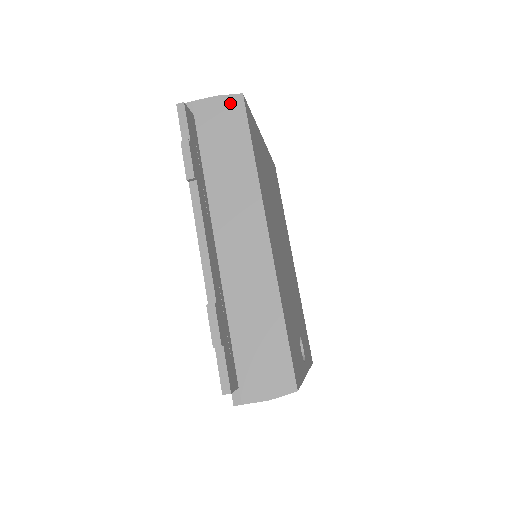
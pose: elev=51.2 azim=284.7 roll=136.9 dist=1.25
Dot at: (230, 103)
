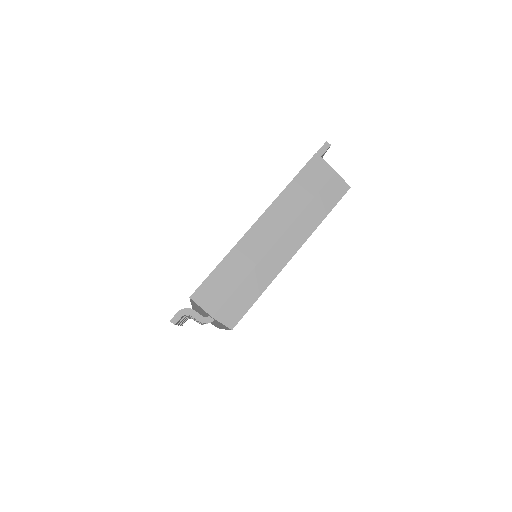
Dot at: occluded
